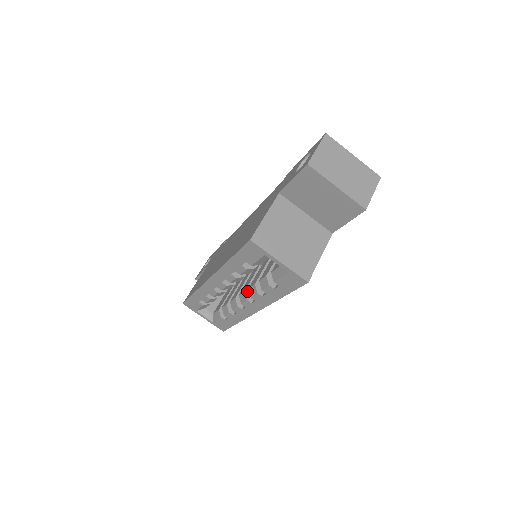
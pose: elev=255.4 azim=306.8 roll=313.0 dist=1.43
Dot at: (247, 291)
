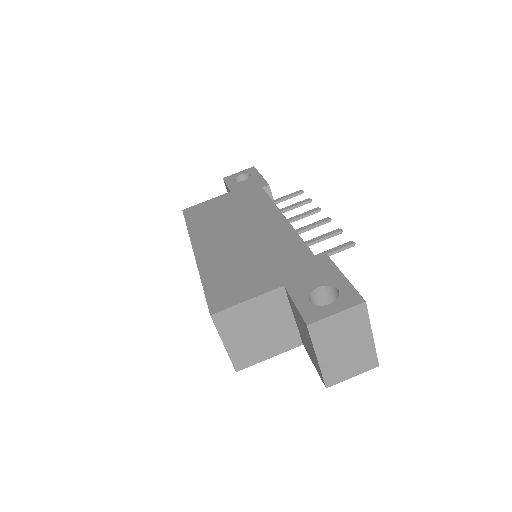
Dot at: occluded
